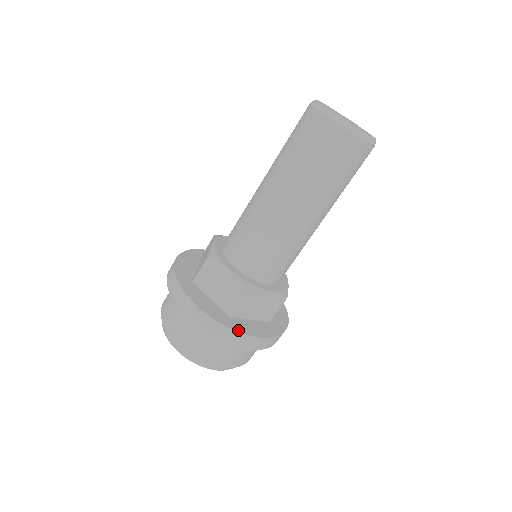
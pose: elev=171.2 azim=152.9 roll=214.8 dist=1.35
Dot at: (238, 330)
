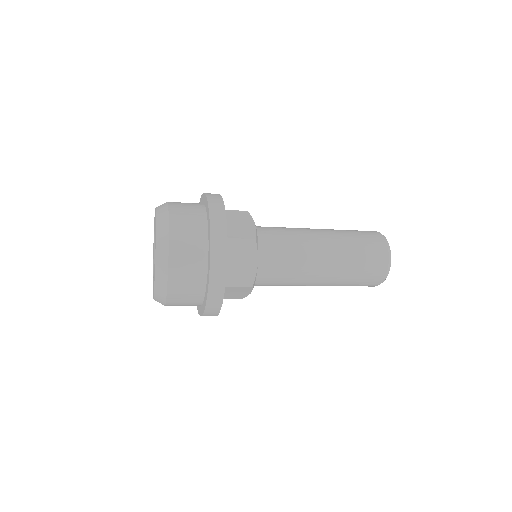
Dot at: (222, 303)
